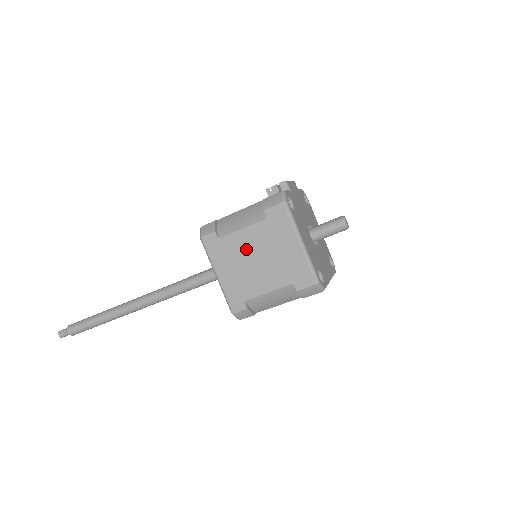
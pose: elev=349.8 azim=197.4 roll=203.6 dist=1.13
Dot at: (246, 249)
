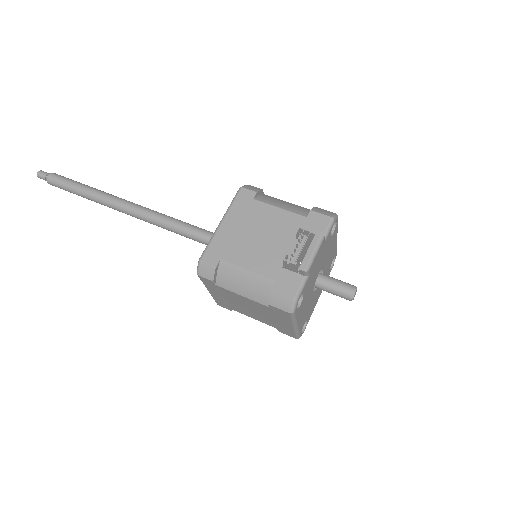
Dot at: (241, 302)
